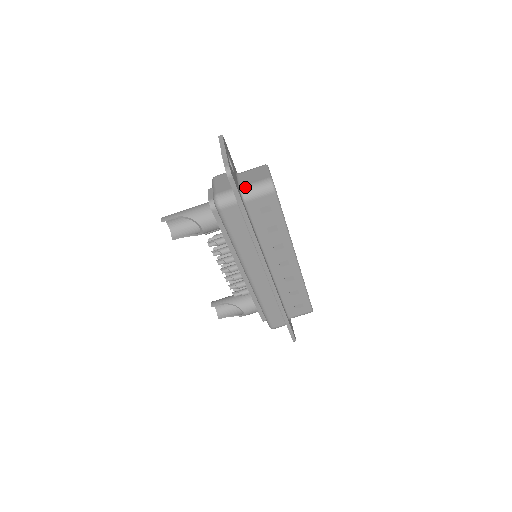
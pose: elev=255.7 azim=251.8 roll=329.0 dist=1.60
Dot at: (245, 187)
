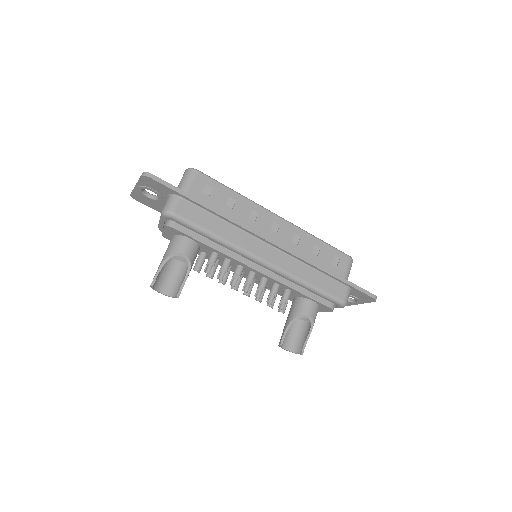
Dot at: occluded
